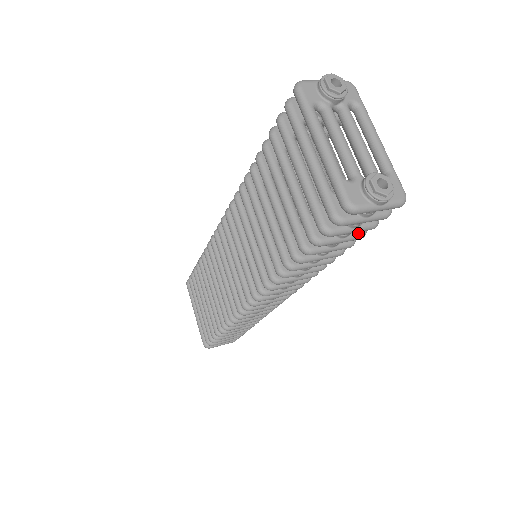
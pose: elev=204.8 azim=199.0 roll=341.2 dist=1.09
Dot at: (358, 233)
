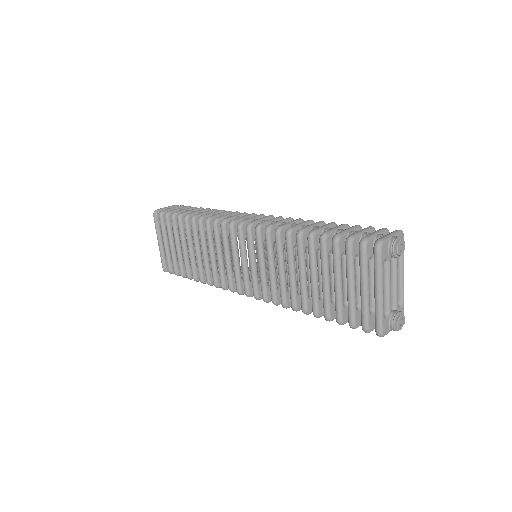
Dot at: occluded
